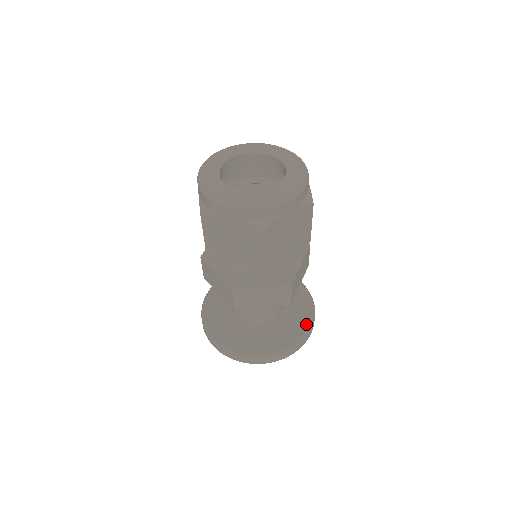
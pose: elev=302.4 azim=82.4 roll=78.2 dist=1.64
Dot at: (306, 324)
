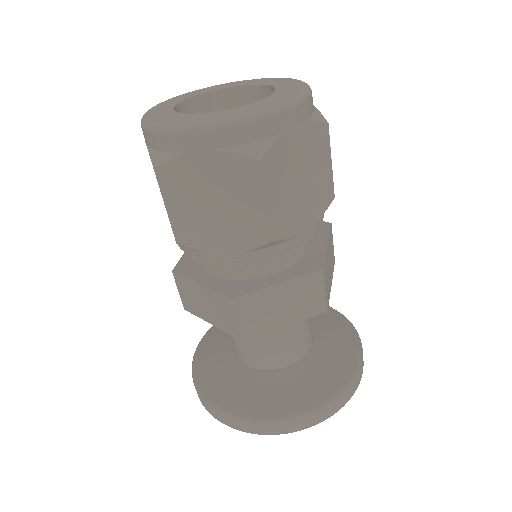
Dot at: (353, 354)
